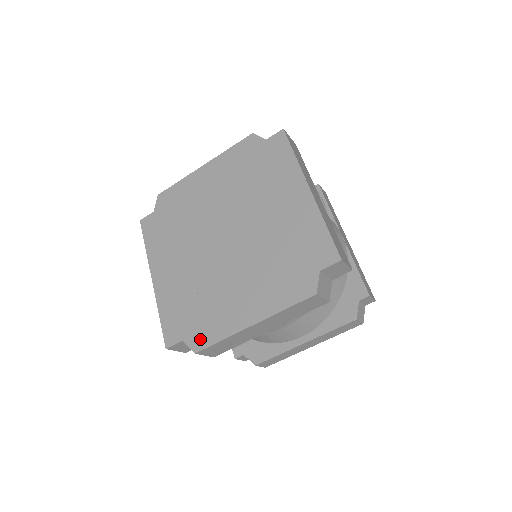
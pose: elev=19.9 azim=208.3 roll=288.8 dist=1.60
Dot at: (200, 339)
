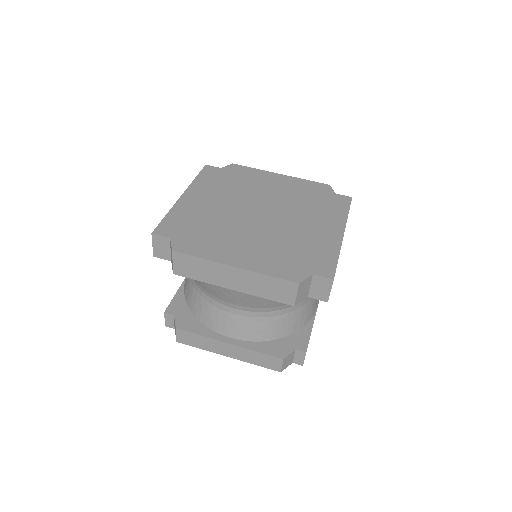
Dot at: (185, 246)
